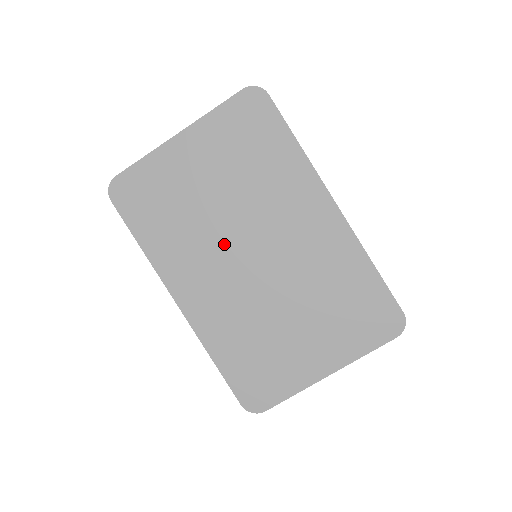
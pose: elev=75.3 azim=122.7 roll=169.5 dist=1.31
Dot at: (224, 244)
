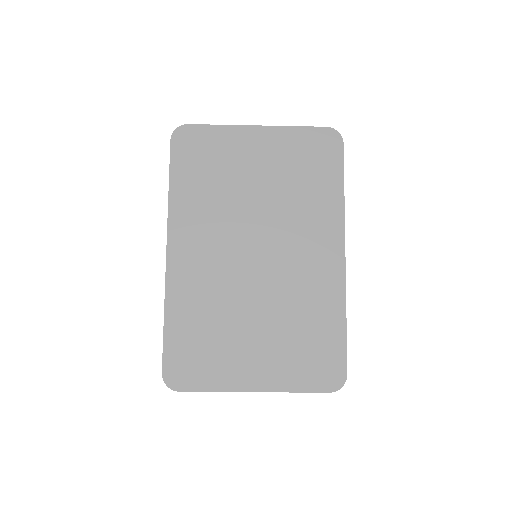
Dot at: (238, 229)
